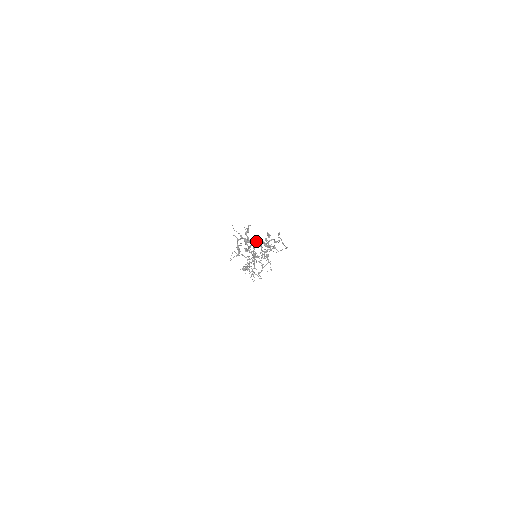
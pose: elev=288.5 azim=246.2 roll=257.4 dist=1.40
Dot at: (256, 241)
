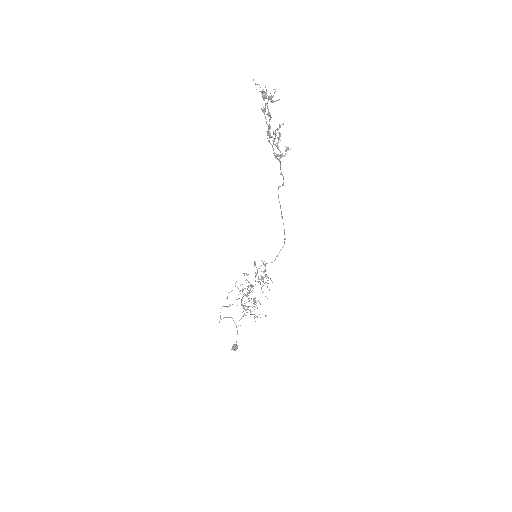
Dot at: (246, 273)
